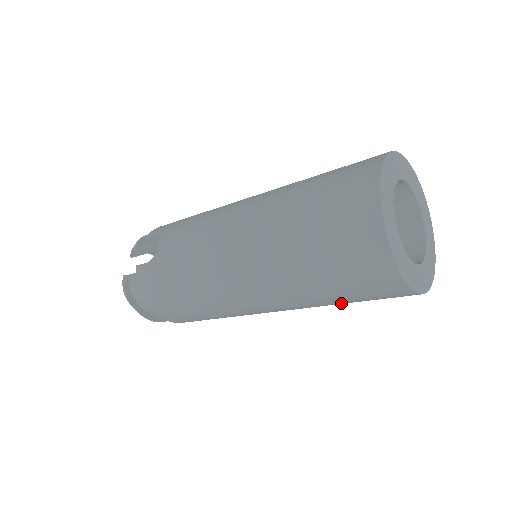
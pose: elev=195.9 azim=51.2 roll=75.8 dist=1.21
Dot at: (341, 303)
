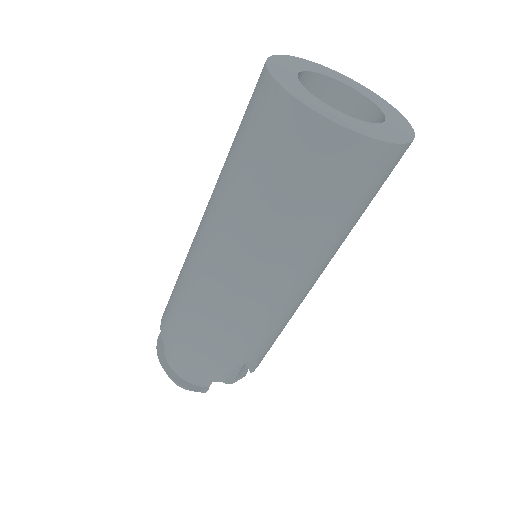
Dot at: (257, 190)
